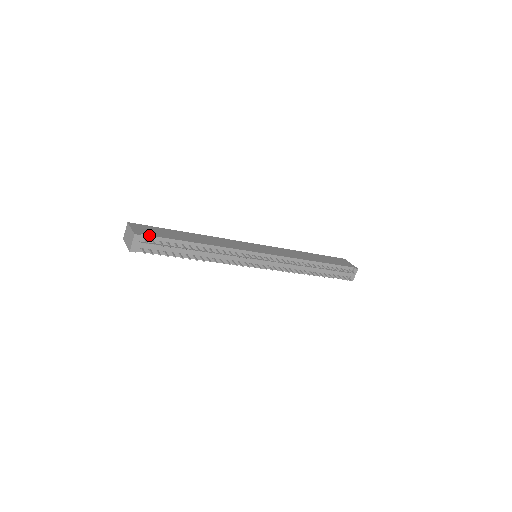
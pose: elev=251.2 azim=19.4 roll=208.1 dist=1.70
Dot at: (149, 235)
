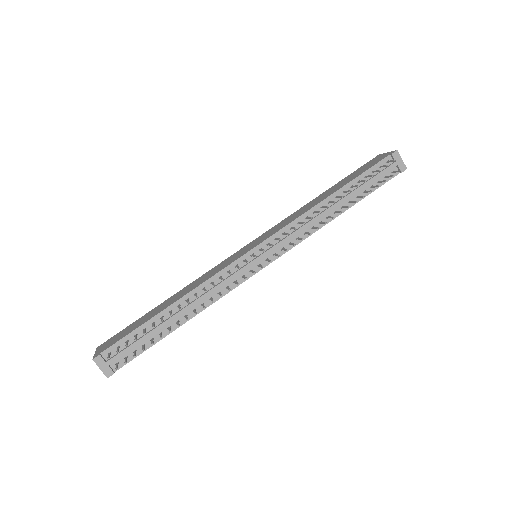
Dot at: (110, 346)
